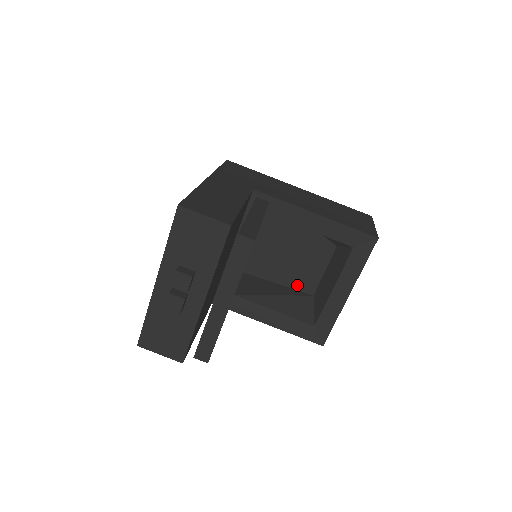
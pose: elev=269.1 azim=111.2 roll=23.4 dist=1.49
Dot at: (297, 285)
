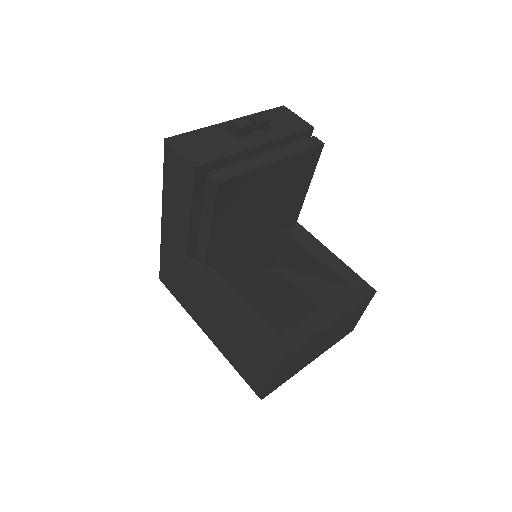
Dot at: occluded
